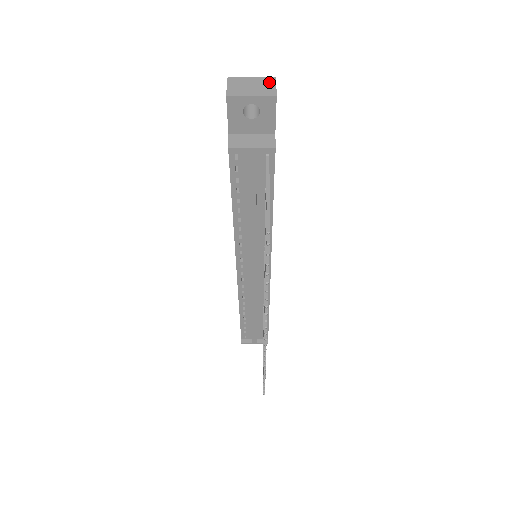
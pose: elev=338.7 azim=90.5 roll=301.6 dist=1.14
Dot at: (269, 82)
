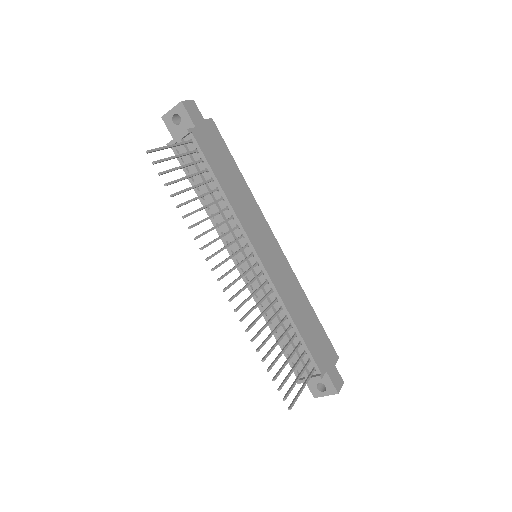
Dot at: occluded
